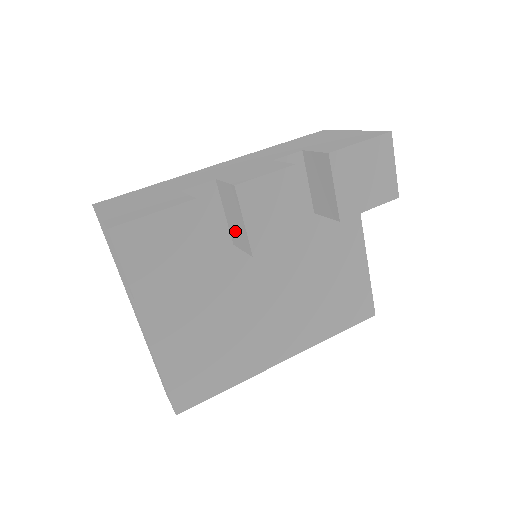
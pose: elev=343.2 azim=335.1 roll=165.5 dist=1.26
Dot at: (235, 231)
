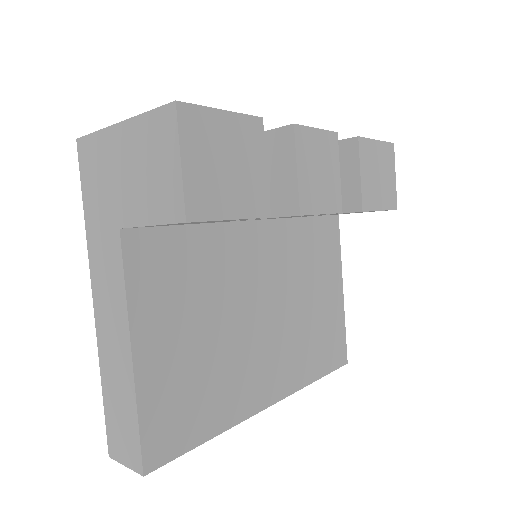
Dot at: (268, 194)
